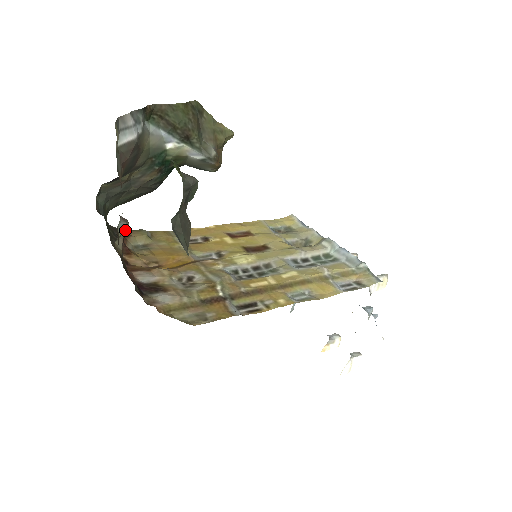
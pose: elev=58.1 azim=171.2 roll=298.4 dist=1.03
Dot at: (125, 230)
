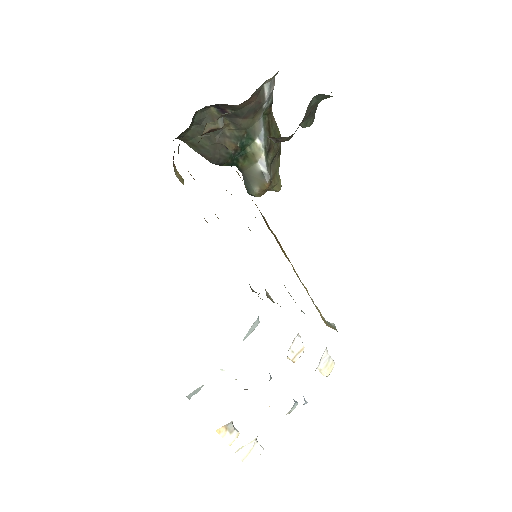
Dot at: (219, 125)
